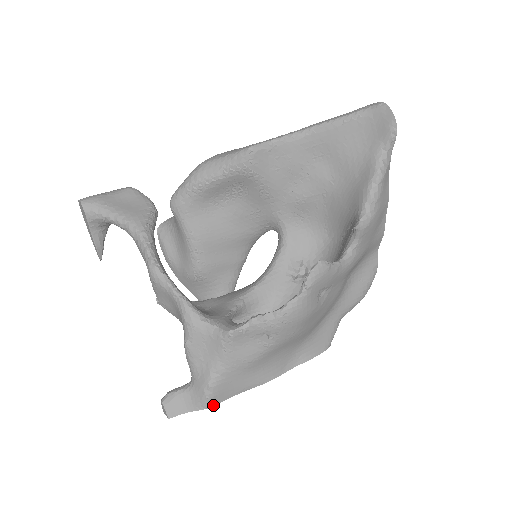
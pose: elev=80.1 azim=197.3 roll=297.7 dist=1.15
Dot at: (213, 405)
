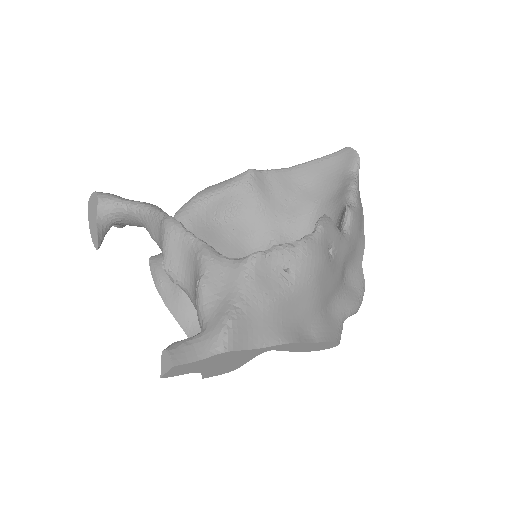
Dot at: (230, 350)
